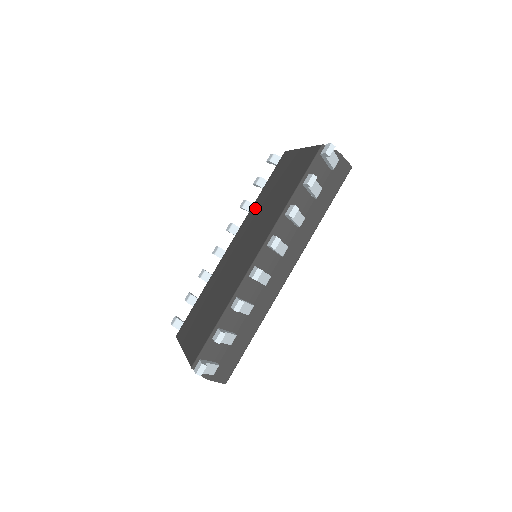
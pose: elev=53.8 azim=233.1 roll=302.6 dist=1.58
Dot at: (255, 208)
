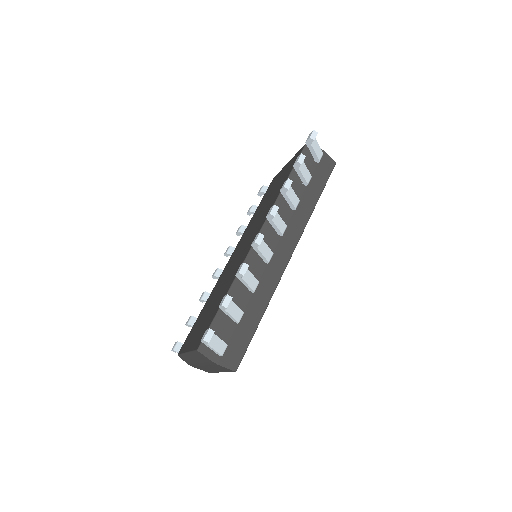
Dot at: (251, 222)
